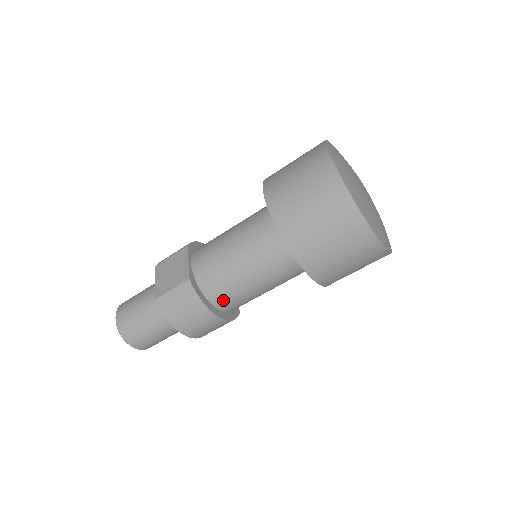
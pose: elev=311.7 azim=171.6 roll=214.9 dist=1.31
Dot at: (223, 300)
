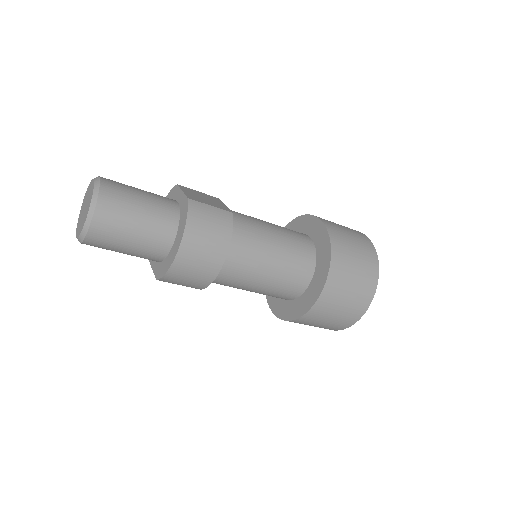
Dot at: (235, 255)
